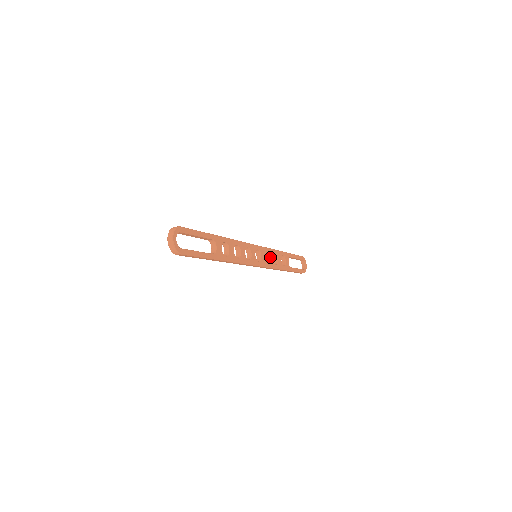
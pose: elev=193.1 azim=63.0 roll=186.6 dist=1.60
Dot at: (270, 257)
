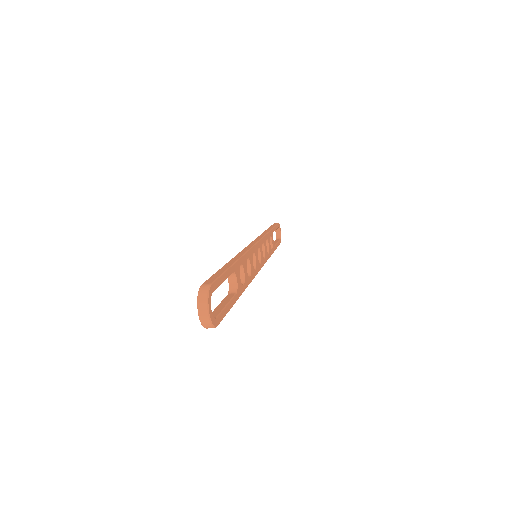
Dot at: (265, 248)
